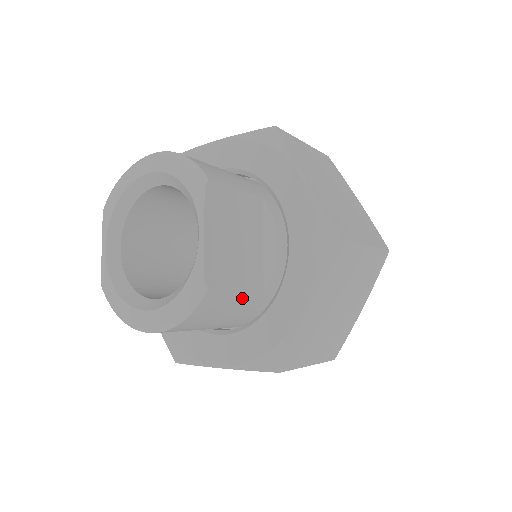
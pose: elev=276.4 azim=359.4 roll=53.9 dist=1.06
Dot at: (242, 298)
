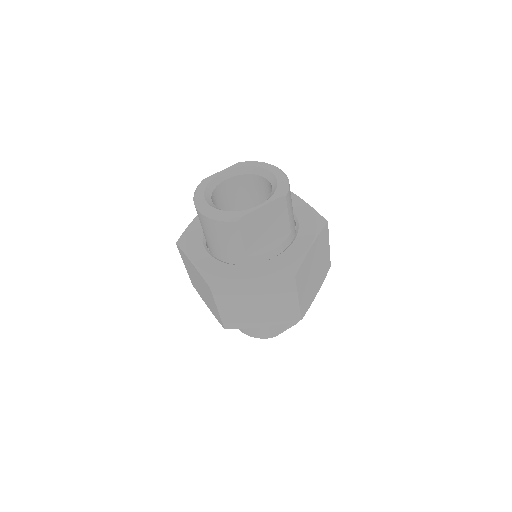
Dot at: (239, 245)
